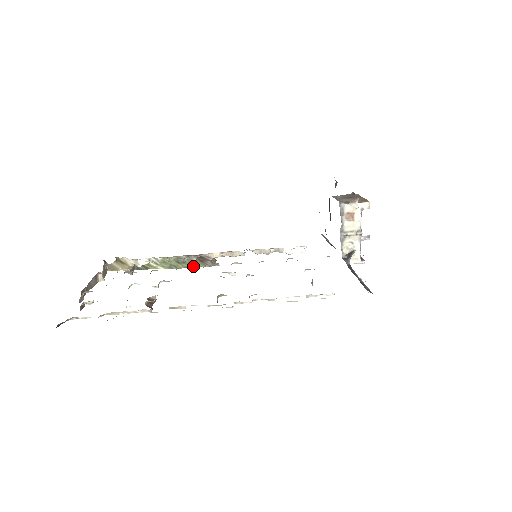
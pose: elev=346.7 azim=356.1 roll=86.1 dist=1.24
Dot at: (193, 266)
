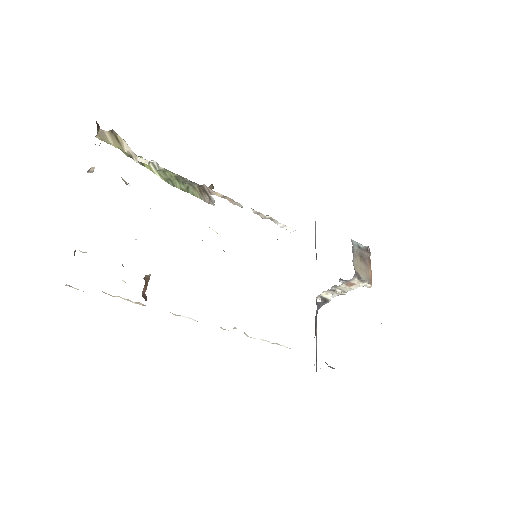
Dot at: (190, 192)
